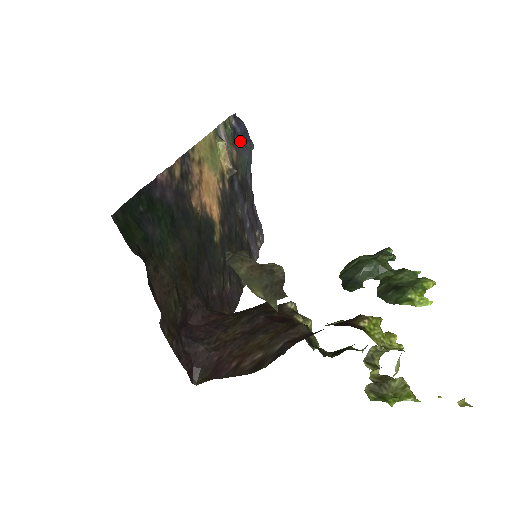
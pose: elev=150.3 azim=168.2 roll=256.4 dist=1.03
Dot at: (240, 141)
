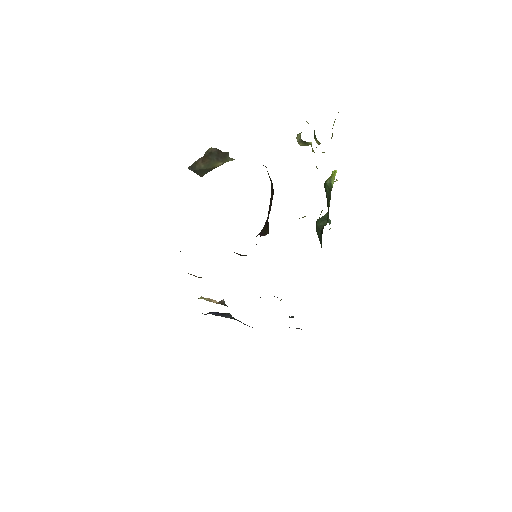
Dot at: occluded
